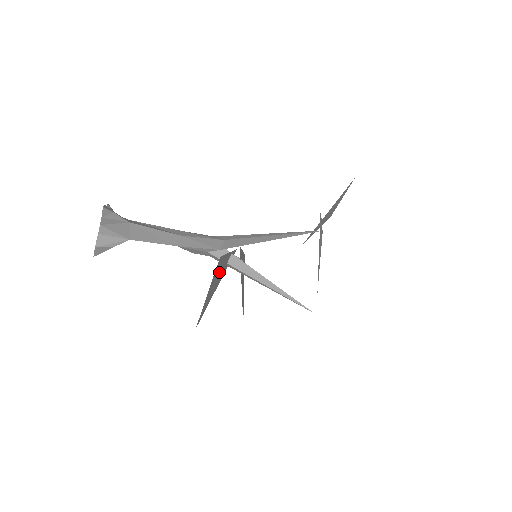
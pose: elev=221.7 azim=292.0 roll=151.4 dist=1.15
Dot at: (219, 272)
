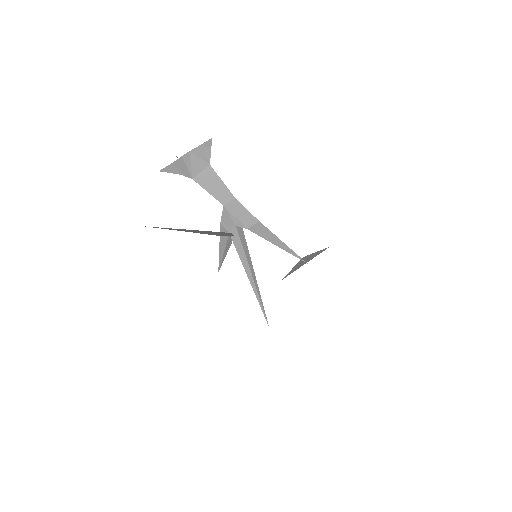
Dot at: occluded
